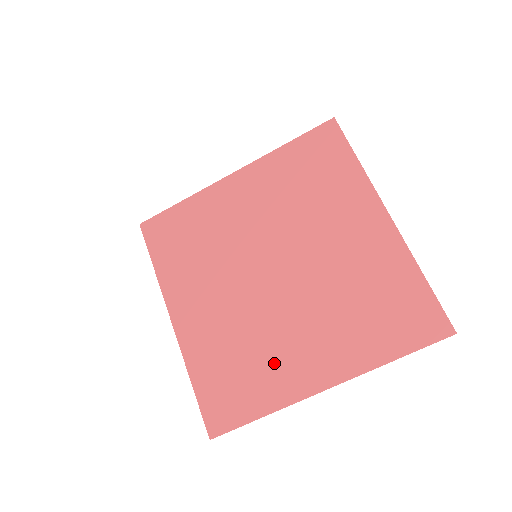
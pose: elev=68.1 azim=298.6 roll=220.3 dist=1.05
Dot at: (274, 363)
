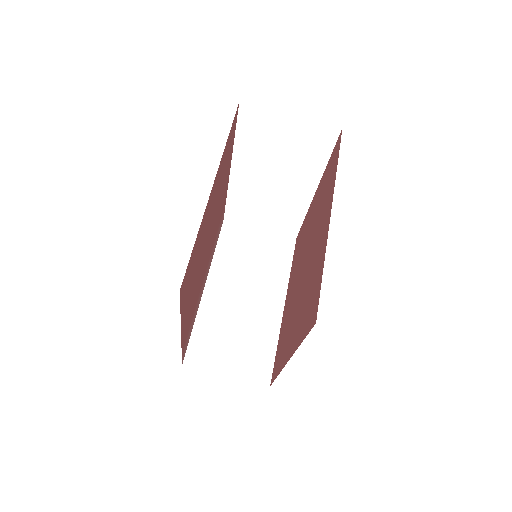
Dot at: (316, 261)
